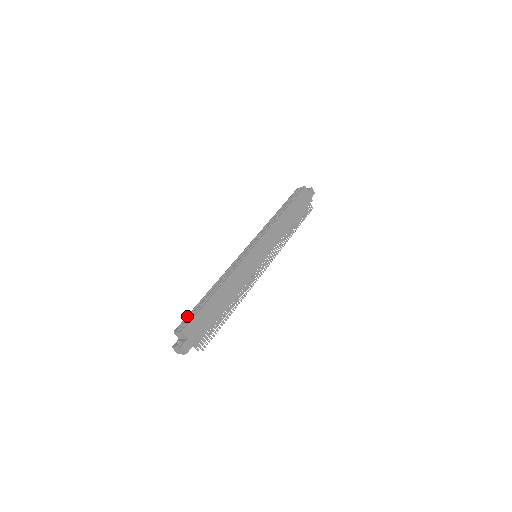
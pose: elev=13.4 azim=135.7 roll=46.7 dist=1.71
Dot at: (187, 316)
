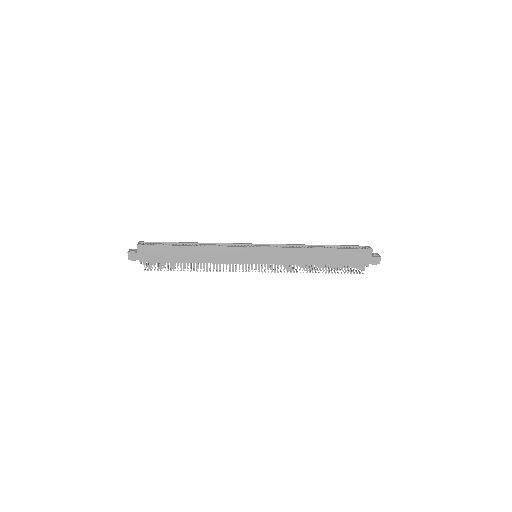
Dot at: (158, 242)
